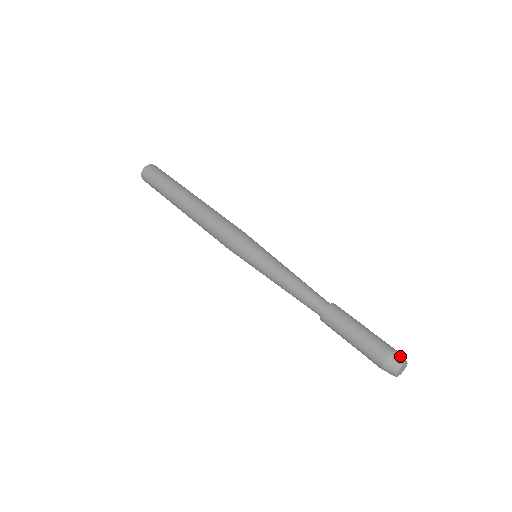
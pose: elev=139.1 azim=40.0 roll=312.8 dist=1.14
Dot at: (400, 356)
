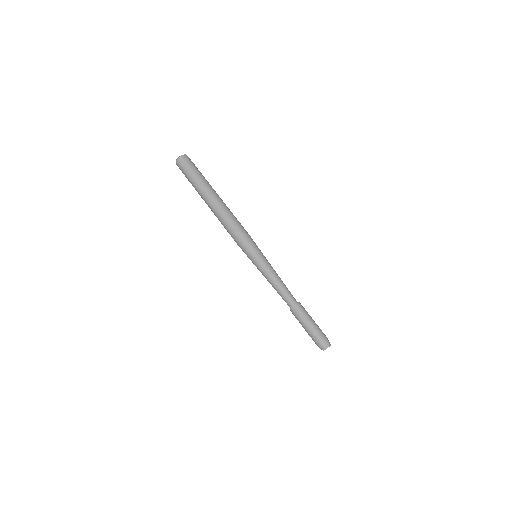
Dot at: (326, 343)
